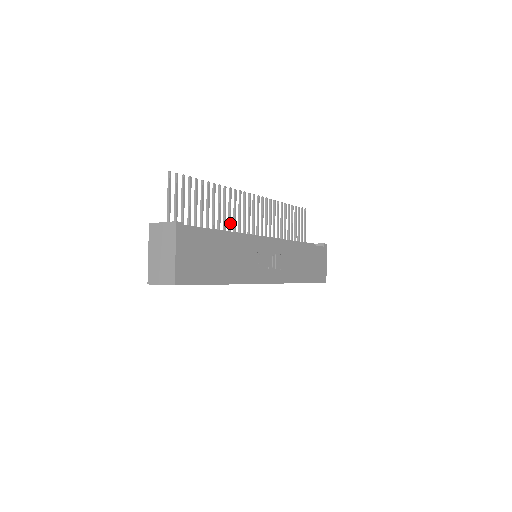
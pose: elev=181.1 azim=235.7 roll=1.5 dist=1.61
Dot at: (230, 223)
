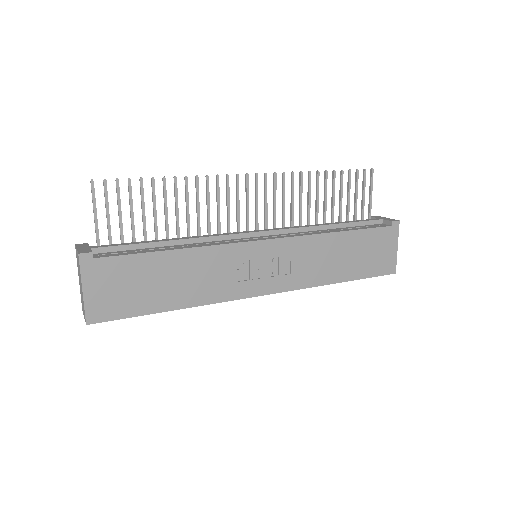
Dot at: (209, 221)
